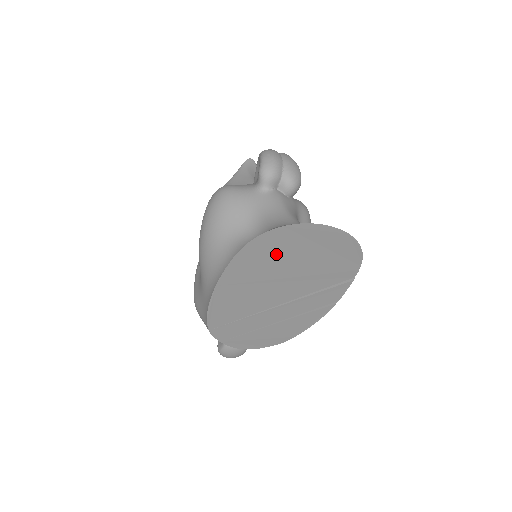
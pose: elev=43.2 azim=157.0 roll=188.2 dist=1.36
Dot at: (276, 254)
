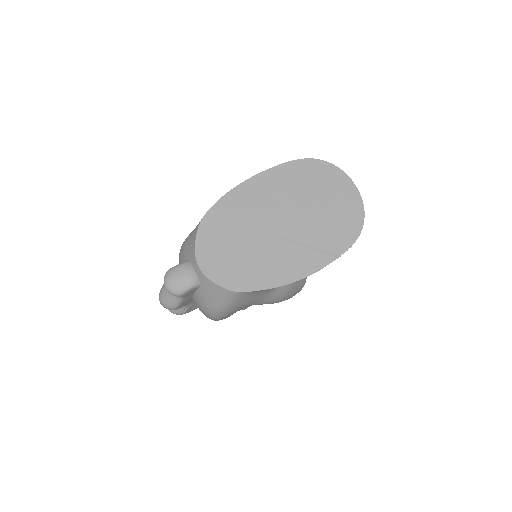
Dot at: (311, 182)
